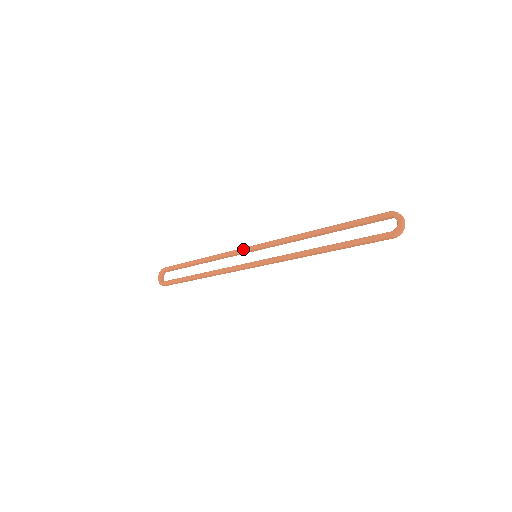
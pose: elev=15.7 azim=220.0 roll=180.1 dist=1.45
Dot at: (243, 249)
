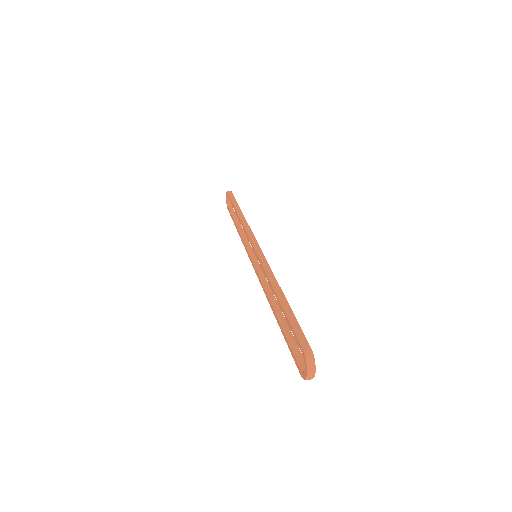
Dot at: (249, 240)
